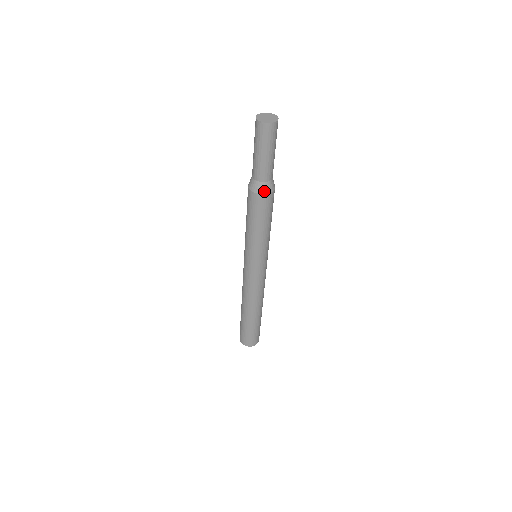
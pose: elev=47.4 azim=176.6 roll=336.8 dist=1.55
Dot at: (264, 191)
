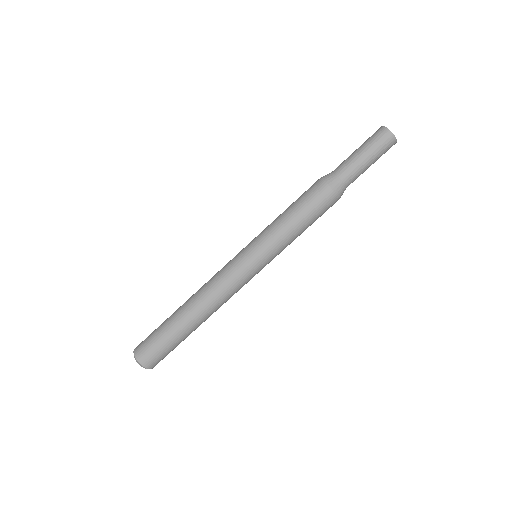
Dot at: (339, 192)
